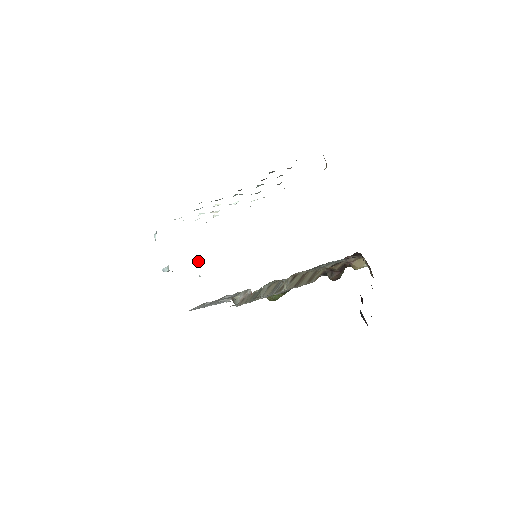
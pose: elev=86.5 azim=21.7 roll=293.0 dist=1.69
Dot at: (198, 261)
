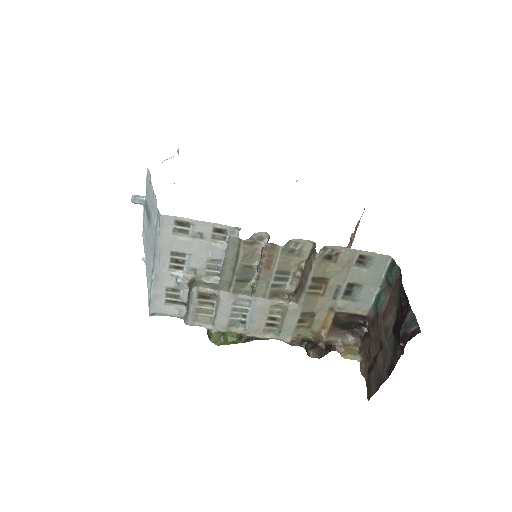
Dot at: occluded
